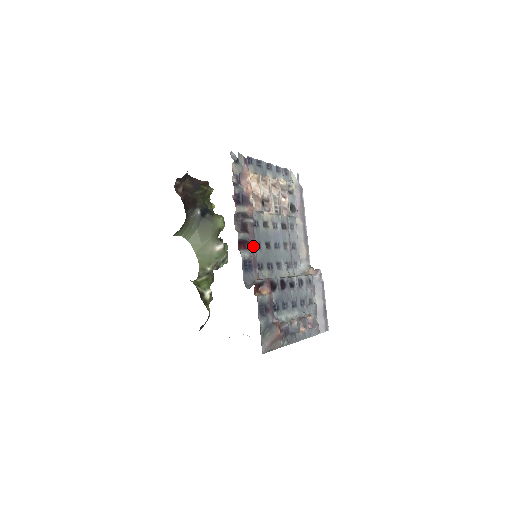
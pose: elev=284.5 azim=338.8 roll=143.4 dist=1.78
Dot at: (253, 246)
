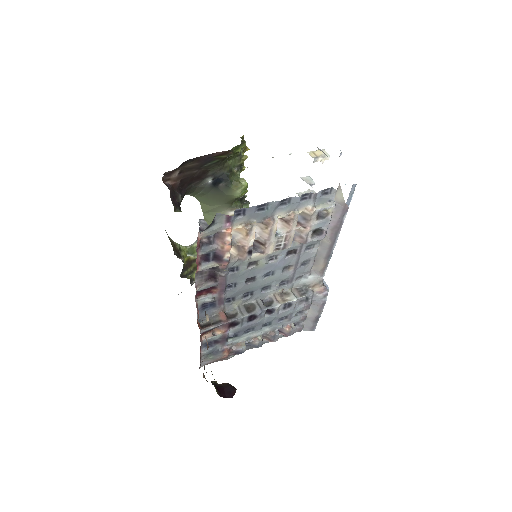
Dot at: (221, 290)
